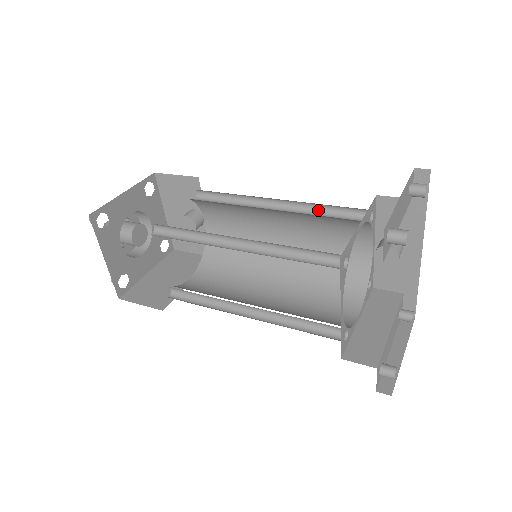
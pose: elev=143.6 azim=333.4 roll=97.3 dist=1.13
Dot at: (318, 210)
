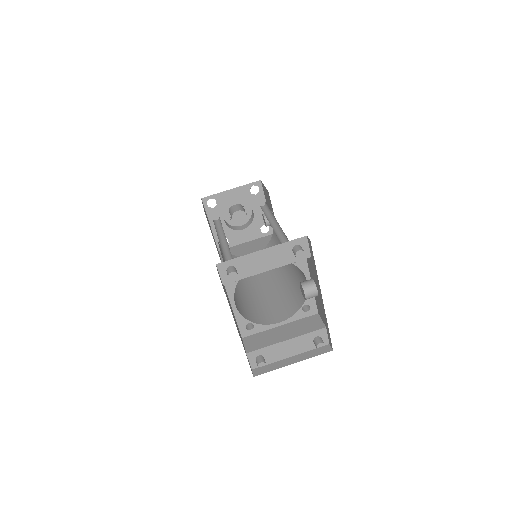
Dot at: occluded
